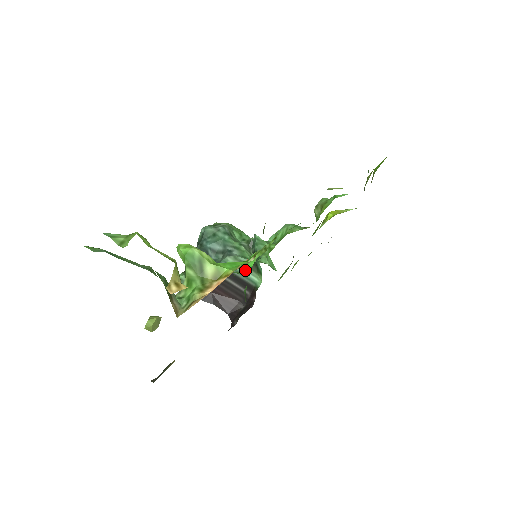
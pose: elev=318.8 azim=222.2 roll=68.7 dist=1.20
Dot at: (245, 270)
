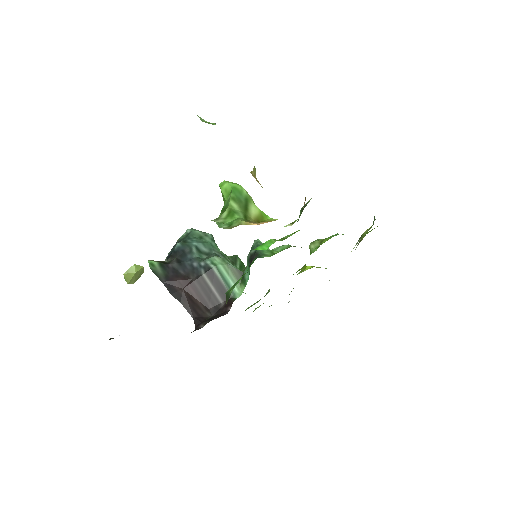
Dot at: (261, 249)
